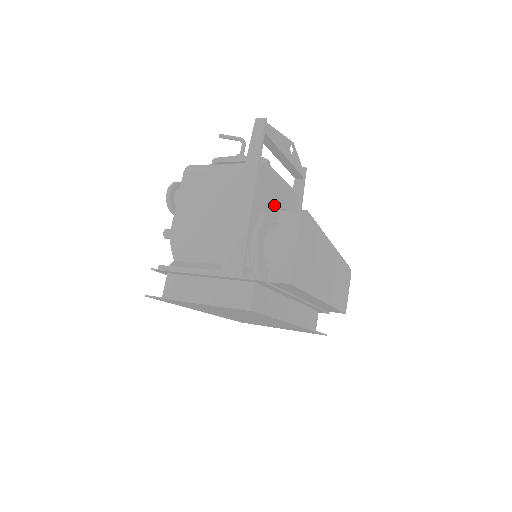
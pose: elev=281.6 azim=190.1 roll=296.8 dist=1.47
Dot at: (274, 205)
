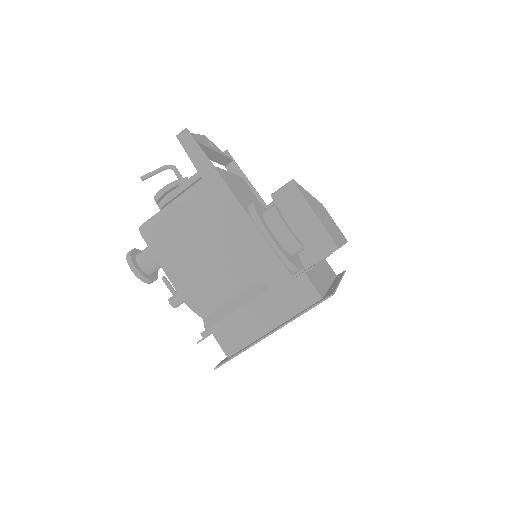
Dot at: (246, 200)
